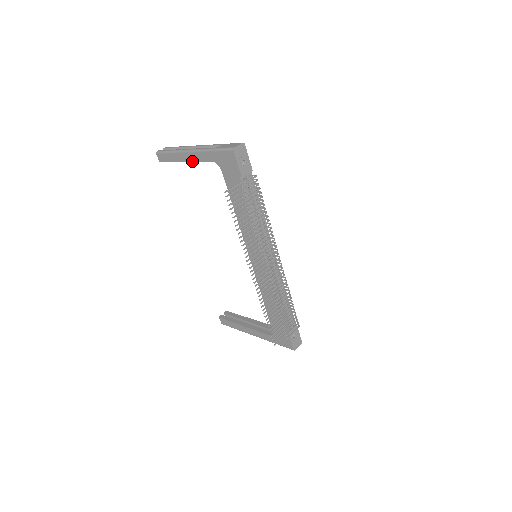
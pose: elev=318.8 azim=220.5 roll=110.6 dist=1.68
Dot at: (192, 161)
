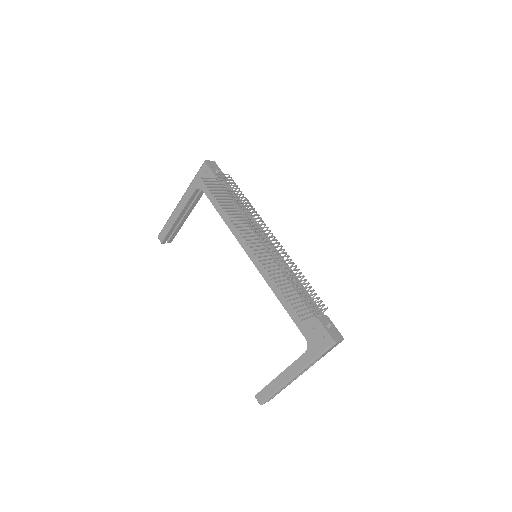
Dot at: (182, 209)
